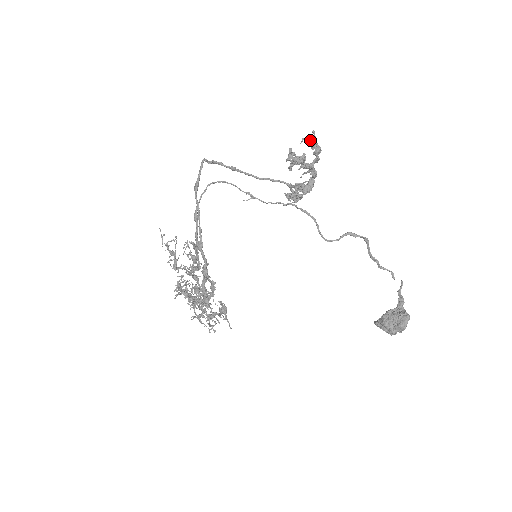
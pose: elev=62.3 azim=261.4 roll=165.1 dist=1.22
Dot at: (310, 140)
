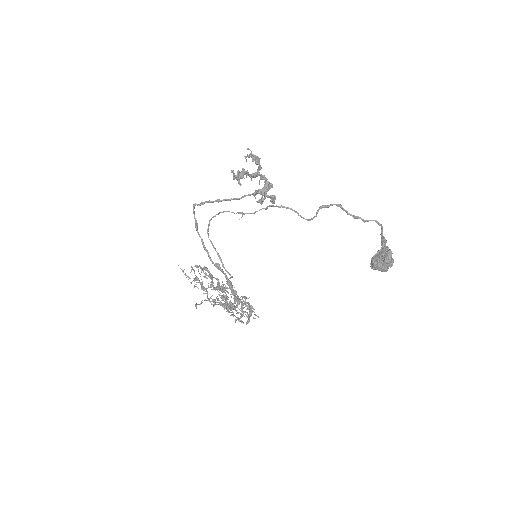
Dot at: (249, 156)
